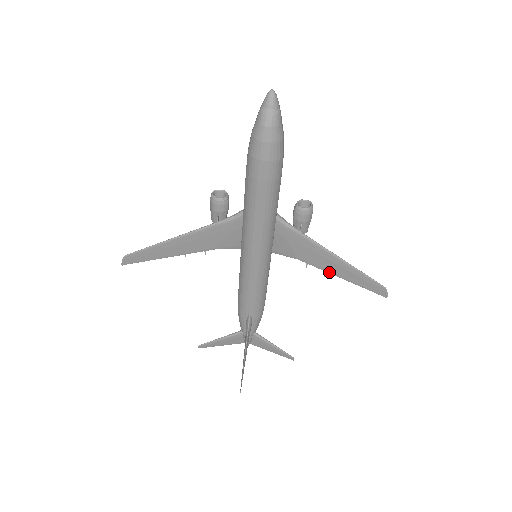
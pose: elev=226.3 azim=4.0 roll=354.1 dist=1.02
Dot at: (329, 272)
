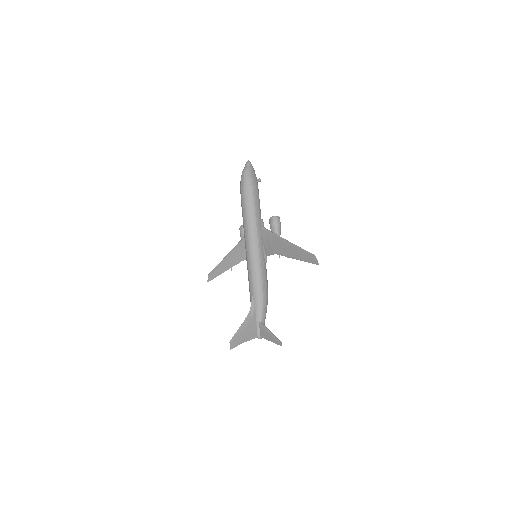
Dot at: (289, 257)
